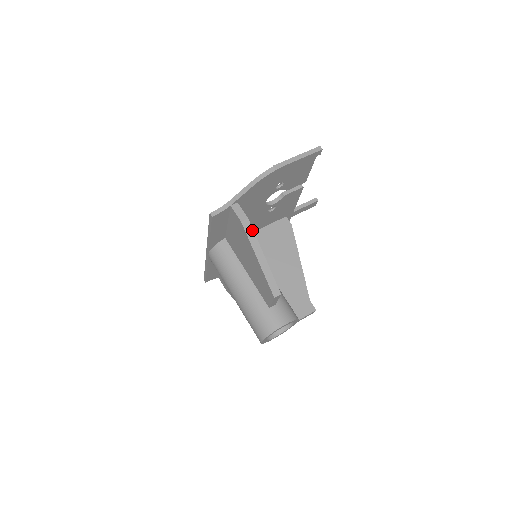
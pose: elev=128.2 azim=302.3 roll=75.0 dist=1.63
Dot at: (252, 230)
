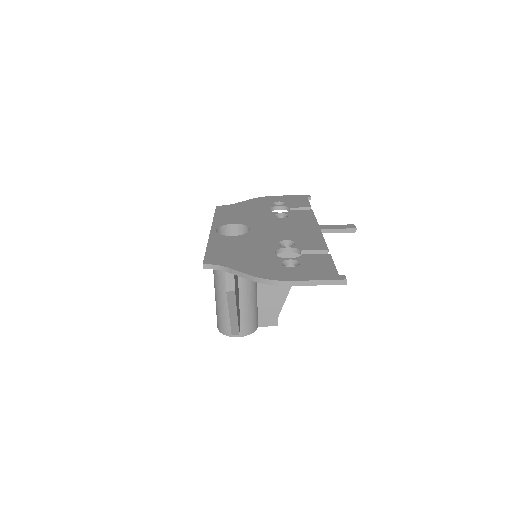
Dot at: (235, 298)
